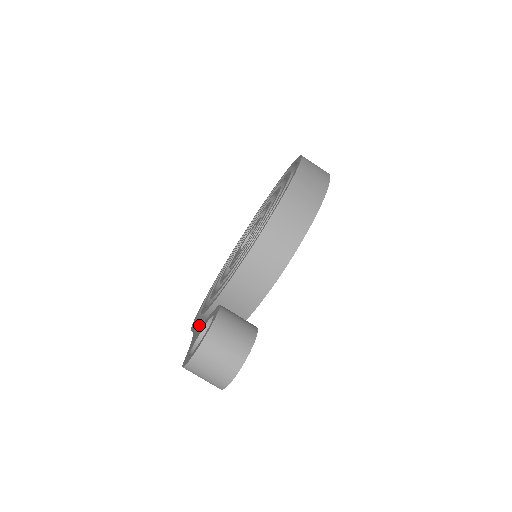
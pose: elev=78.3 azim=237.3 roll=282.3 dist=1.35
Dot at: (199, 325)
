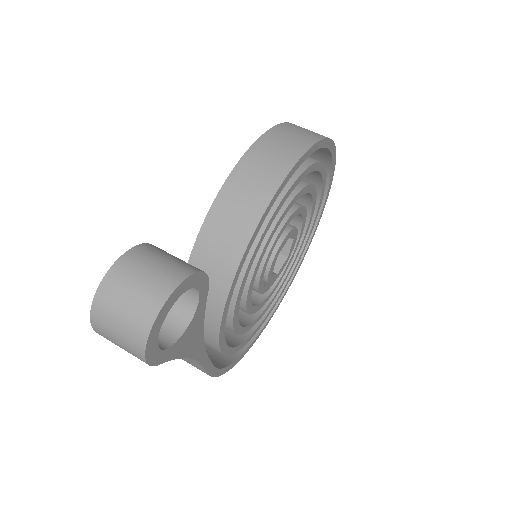
Dot at: occluded
